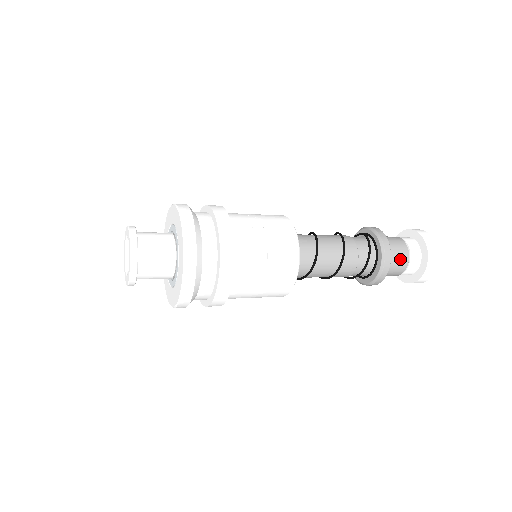
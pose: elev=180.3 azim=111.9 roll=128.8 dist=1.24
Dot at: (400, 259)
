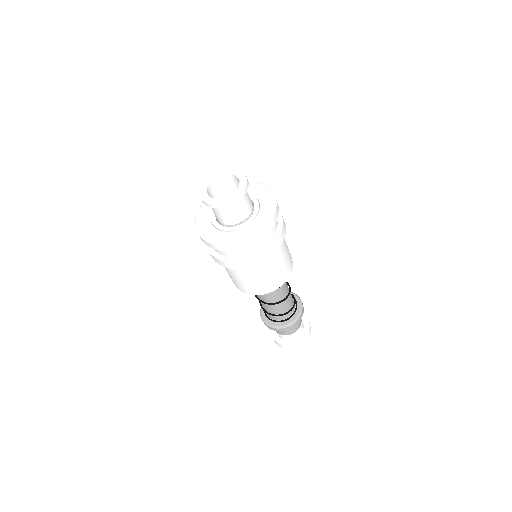
Dot at: occluded
